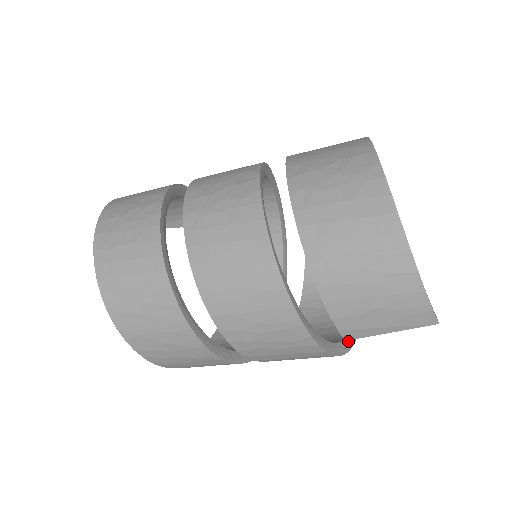
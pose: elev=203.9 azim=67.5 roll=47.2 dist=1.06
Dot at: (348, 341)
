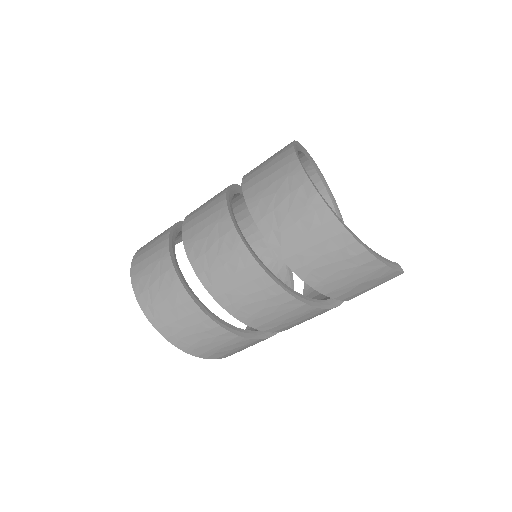
Dot at: occluded
